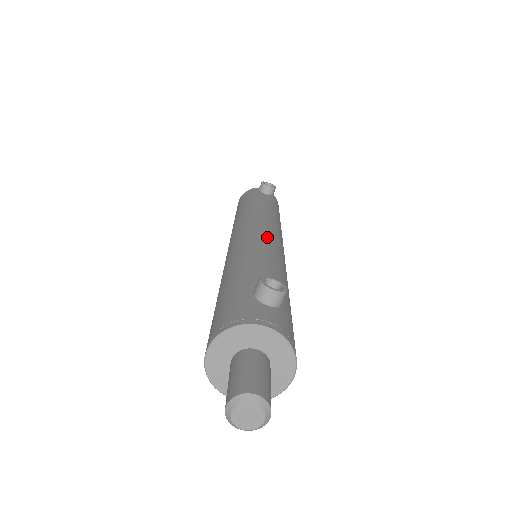
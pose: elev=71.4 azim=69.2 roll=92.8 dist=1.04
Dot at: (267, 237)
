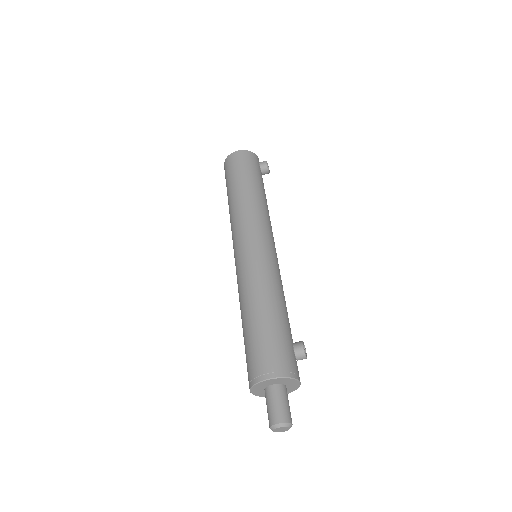
Dot at: occluded
